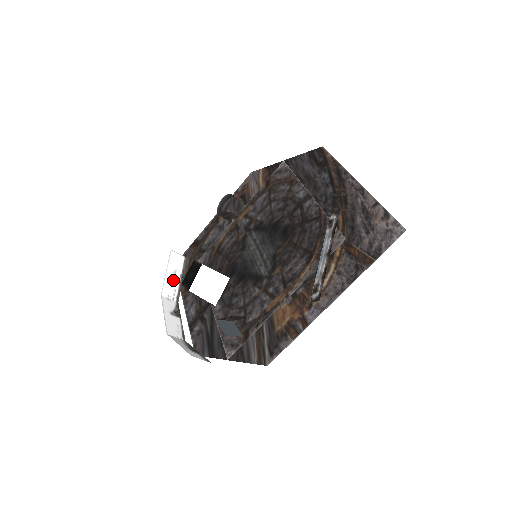
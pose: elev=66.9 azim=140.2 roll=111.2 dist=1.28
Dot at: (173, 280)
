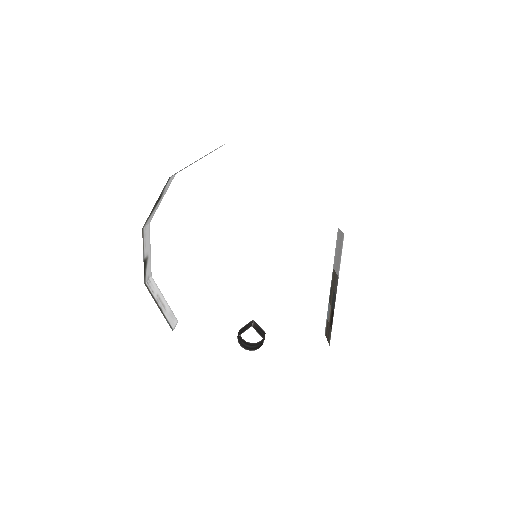
Dot at: (159, 299)
